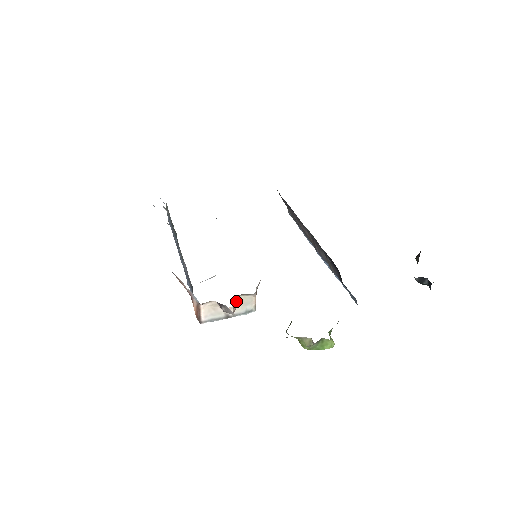
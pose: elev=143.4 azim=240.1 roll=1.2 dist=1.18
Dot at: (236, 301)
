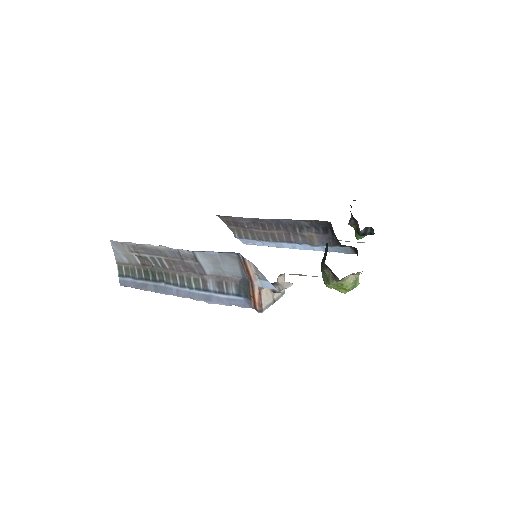
Dot at: occluded
